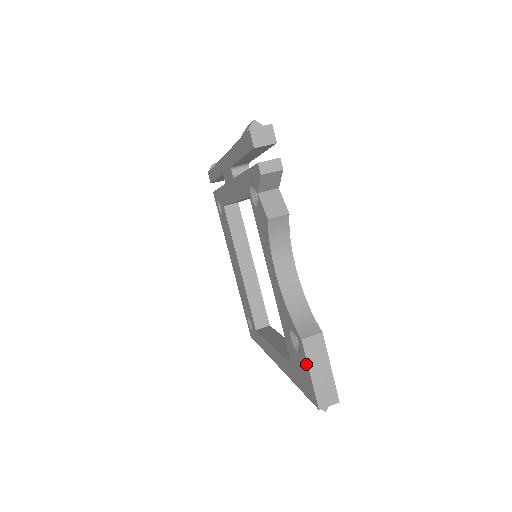
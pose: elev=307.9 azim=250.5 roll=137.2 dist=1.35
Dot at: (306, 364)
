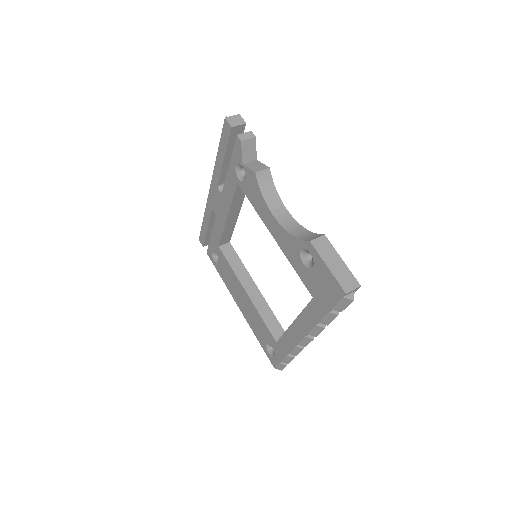
Dot at: (321, 262)
